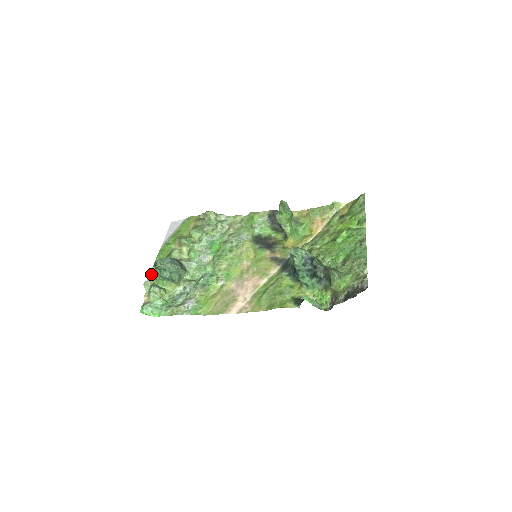
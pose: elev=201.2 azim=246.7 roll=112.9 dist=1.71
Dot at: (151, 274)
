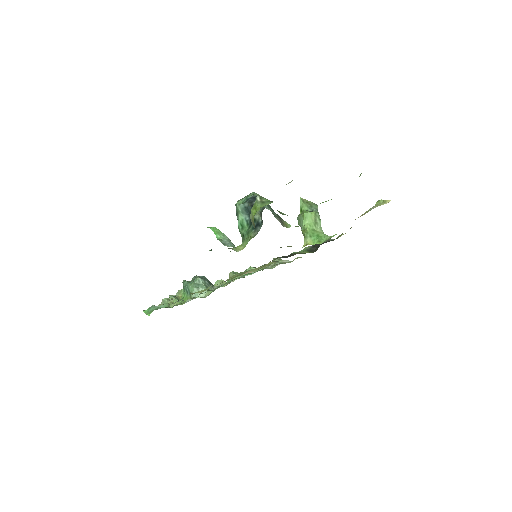
Dot at: (182, 289)
